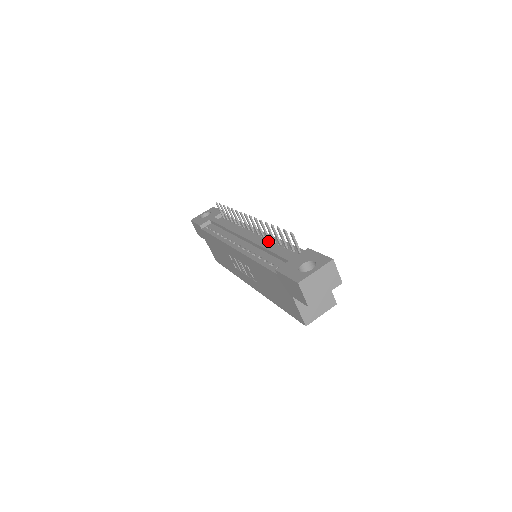
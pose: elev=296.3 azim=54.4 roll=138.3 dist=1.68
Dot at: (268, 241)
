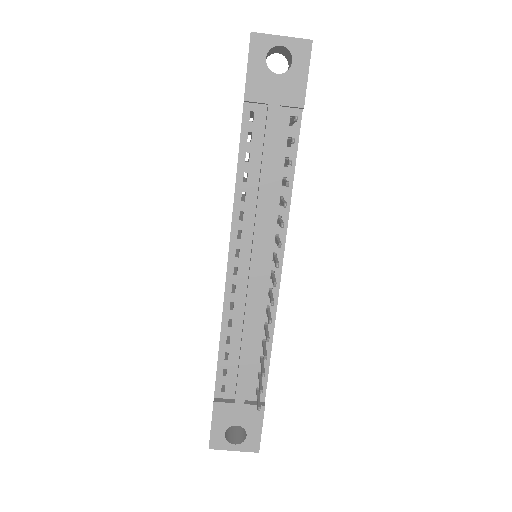
Dot at: (263, 315)
